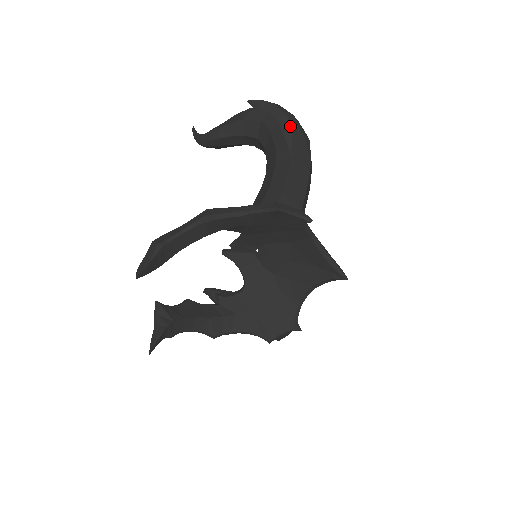
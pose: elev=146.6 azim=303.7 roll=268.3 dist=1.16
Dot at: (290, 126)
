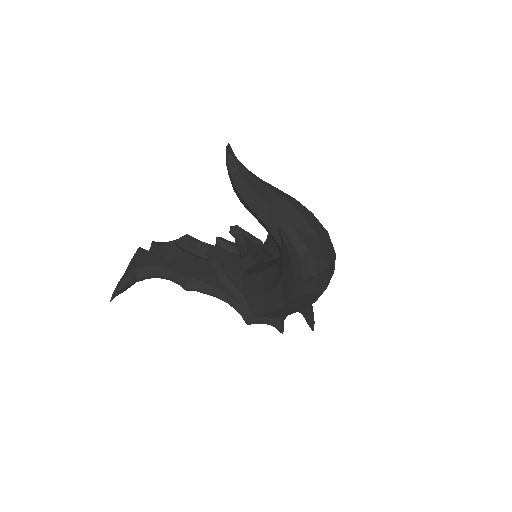
Dot at: (301, 289)
